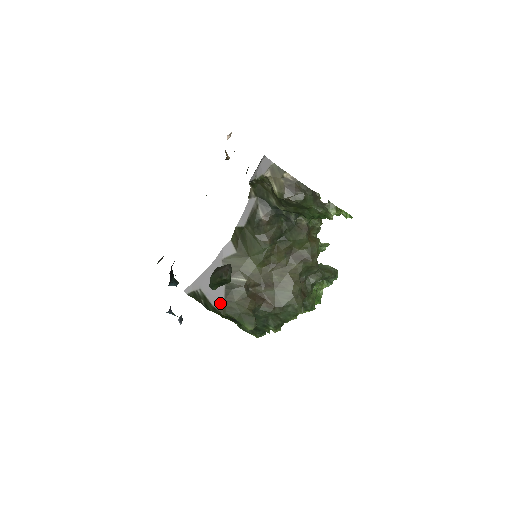
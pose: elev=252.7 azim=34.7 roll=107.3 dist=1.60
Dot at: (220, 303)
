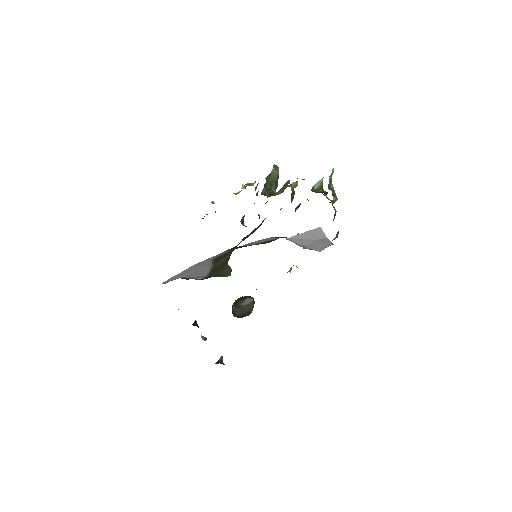
Dot at: (202, 277)
